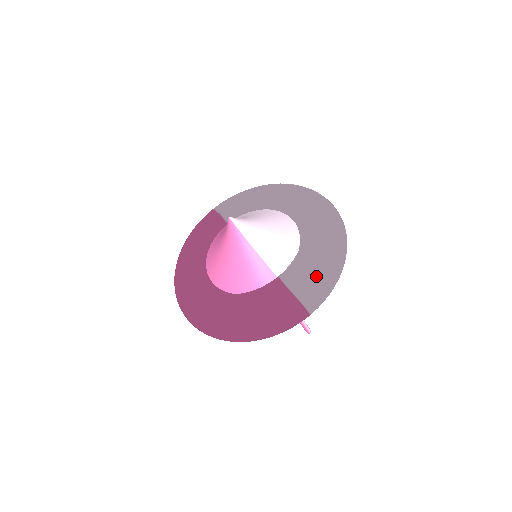
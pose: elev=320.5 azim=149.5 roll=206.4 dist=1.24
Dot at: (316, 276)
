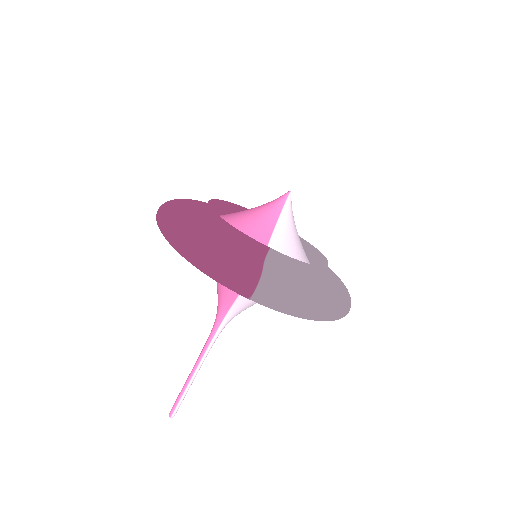
Dot at: (295, 284)
